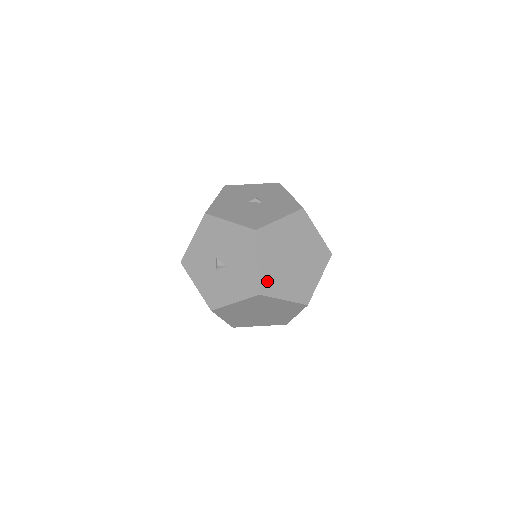
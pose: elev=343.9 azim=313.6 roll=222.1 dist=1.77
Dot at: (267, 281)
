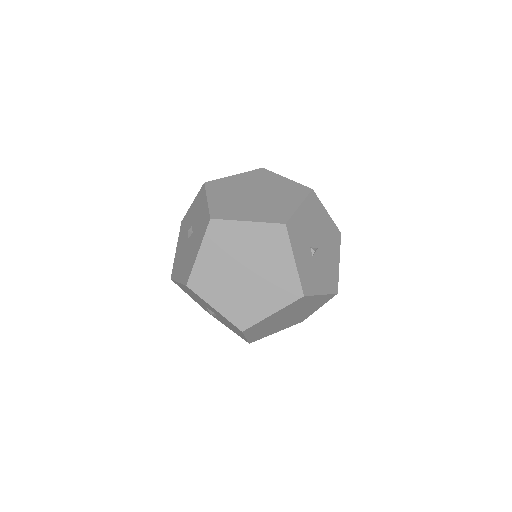
Dot at: (238, 315)
